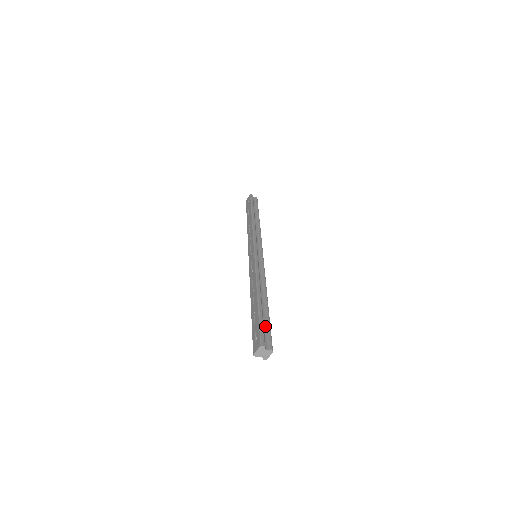
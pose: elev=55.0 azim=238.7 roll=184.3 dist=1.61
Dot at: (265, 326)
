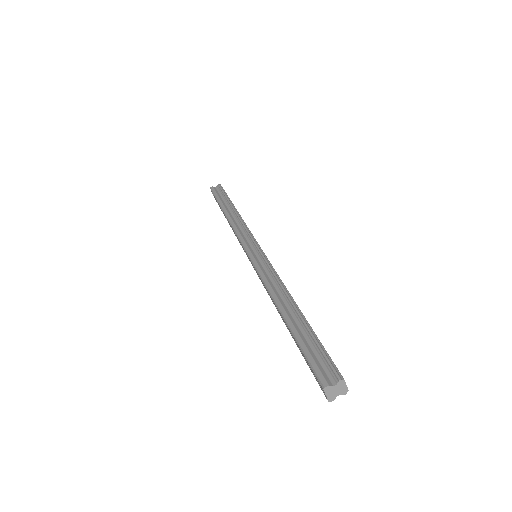
Dot at: (314, 349)
